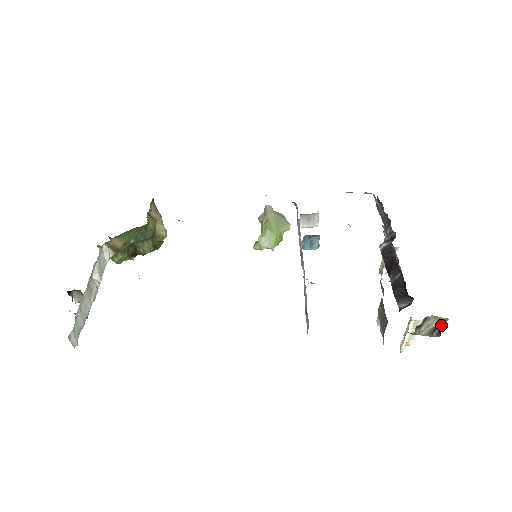
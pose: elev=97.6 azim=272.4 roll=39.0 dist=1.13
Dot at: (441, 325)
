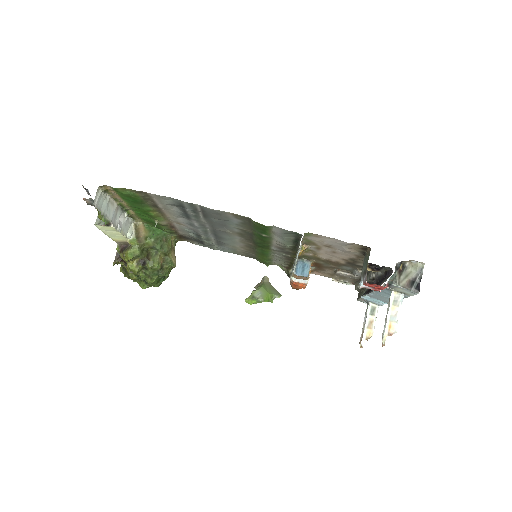
Dot at: (418, 278)
